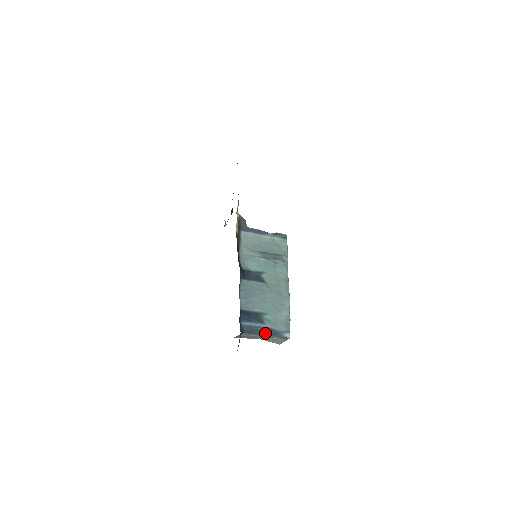
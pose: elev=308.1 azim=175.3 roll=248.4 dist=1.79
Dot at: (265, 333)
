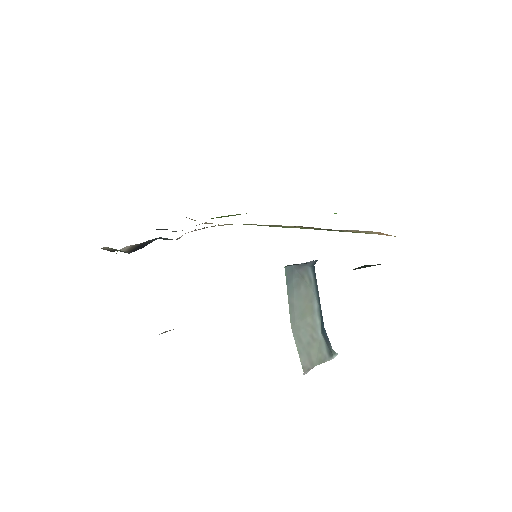
Dot at: (320, 308)
